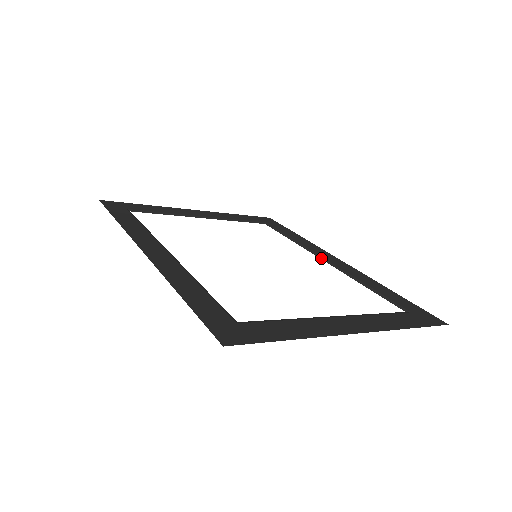
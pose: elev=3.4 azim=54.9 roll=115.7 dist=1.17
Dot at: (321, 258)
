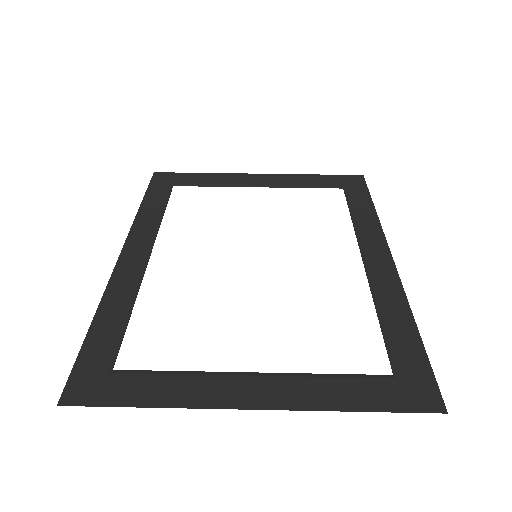
Dot at: (362, 256)
